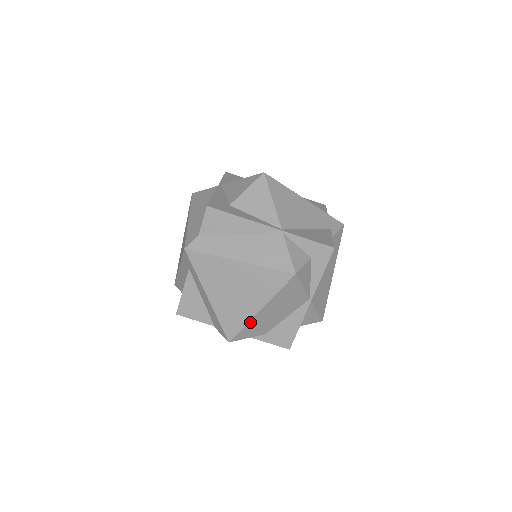
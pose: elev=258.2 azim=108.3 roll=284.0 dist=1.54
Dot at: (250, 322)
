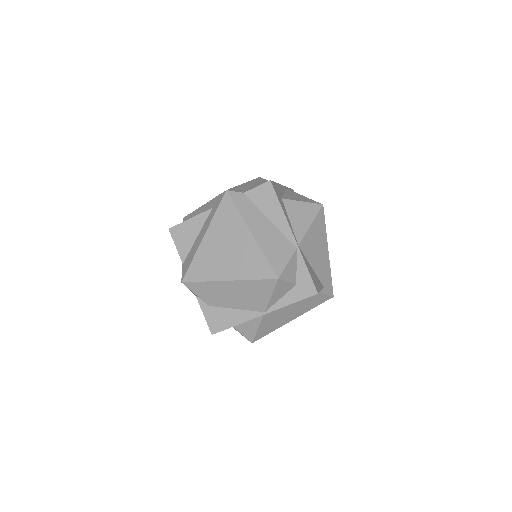
Dot at: (212, 282)
